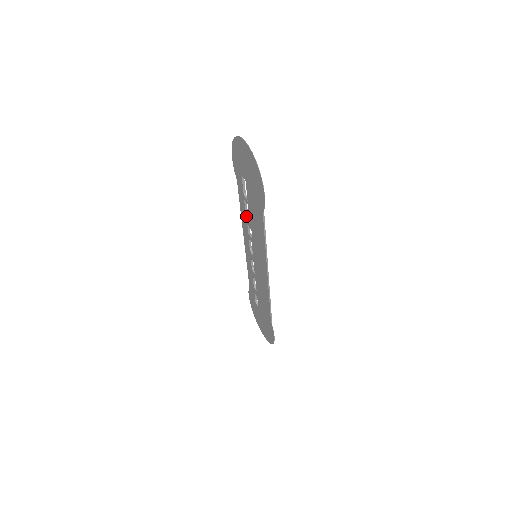
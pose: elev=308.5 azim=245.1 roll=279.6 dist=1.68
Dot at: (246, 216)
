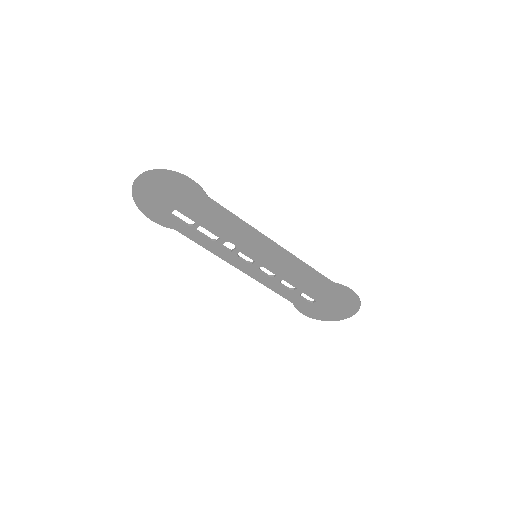
Dot at: (212, 241)
